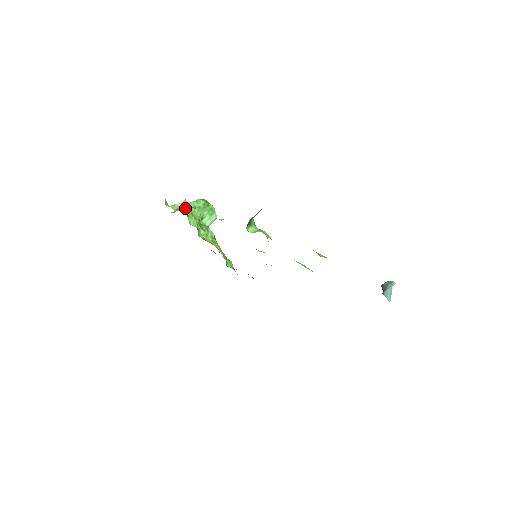
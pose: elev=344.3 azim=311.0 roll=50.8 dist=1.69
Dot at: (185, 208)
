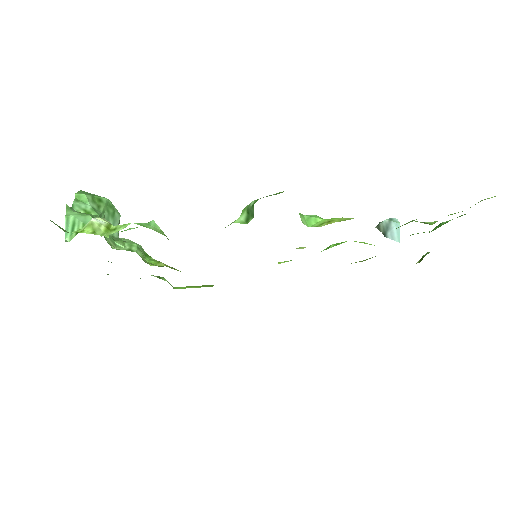
Dot at: (110, 223)
